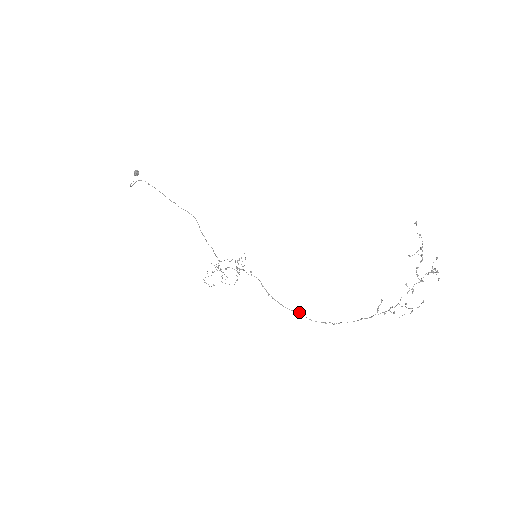
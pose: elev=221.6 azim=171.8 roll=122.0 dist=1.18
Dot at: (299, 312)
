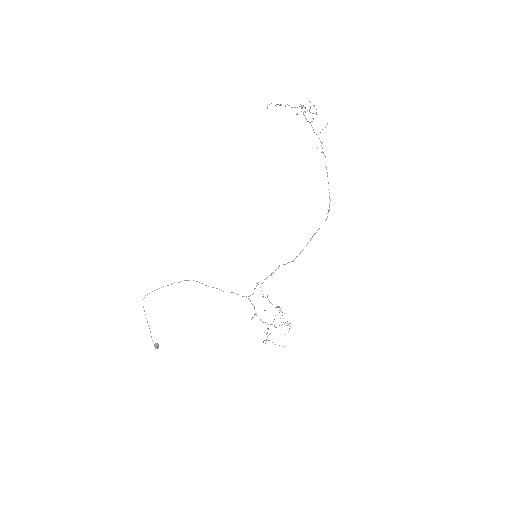
Dot at: (314, 234)
